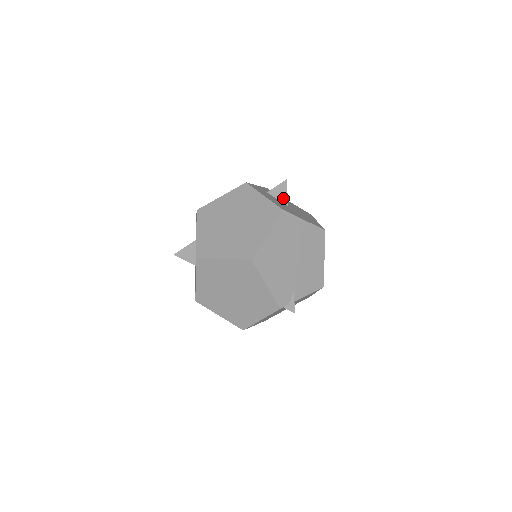
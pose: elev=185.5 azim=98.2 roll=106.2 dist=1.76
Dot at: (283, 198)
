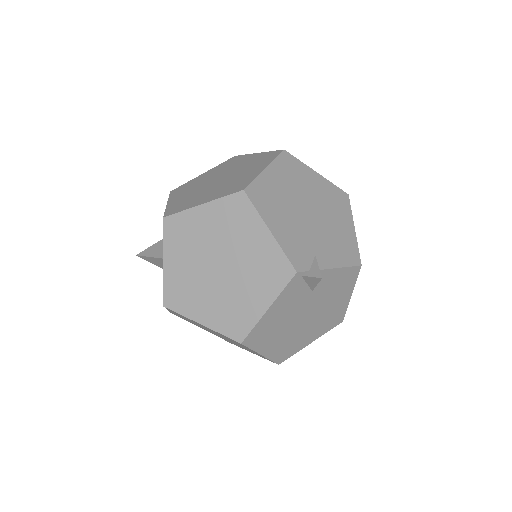
Dot at: occluded
